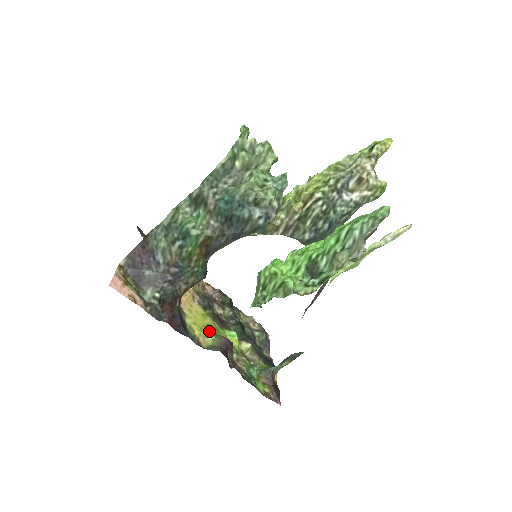
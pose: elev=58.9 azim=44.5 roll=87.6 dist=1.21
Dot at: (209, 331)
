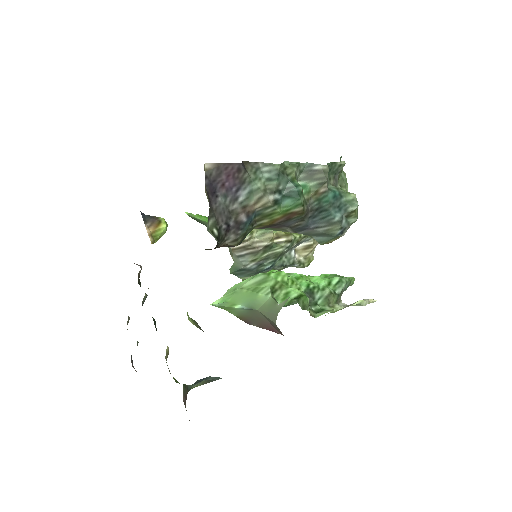
Dot at: occluded
